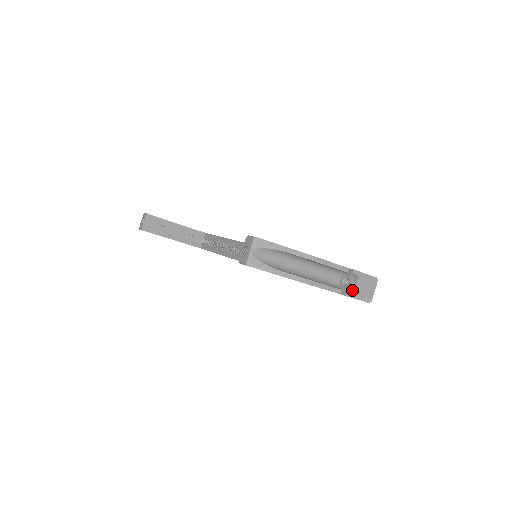
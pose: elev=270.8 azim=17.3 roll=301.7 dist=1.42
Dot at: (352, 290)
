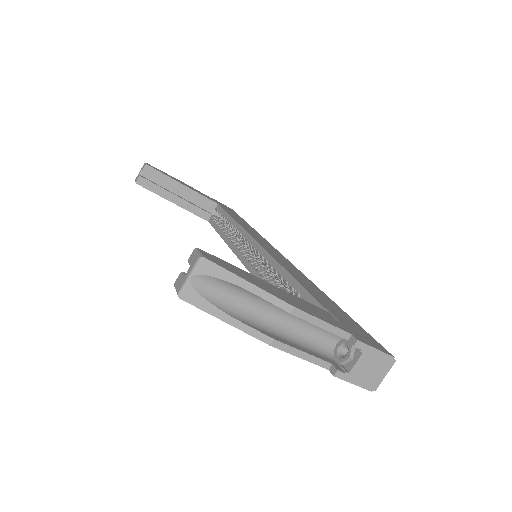
Dot at: (348, 368)
